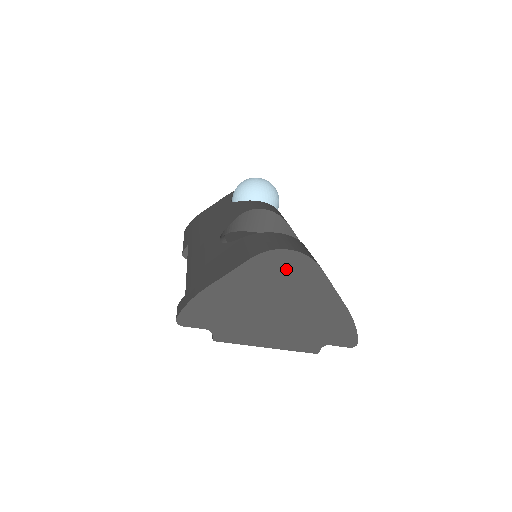
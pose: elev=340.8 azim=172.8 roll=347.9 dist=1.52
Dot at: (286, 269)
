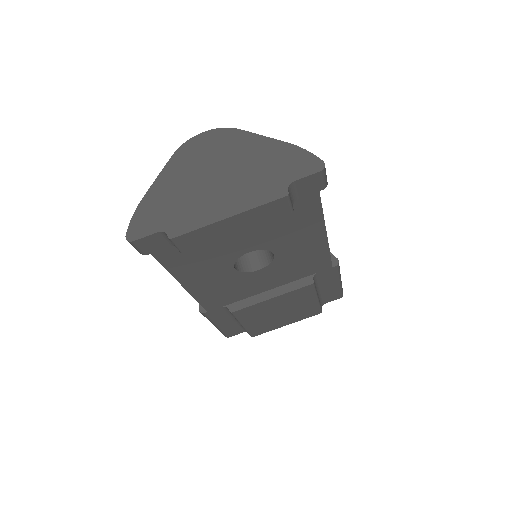
Dot at: (207, 147)
